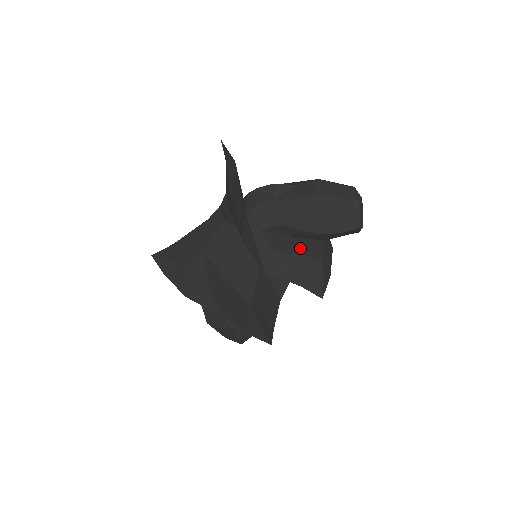
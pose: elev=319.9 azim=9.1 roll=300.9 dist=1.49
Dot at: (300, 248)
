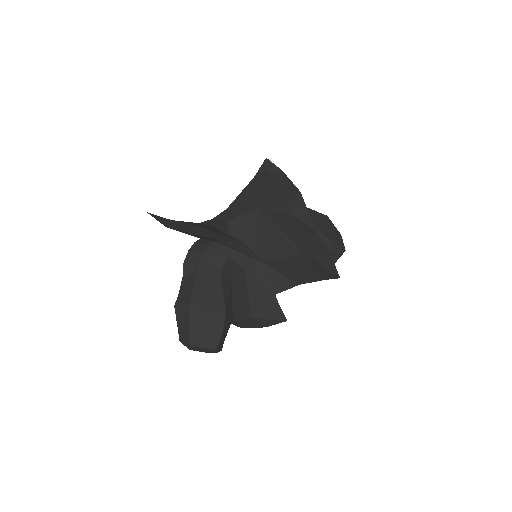
Dot at: occluded
